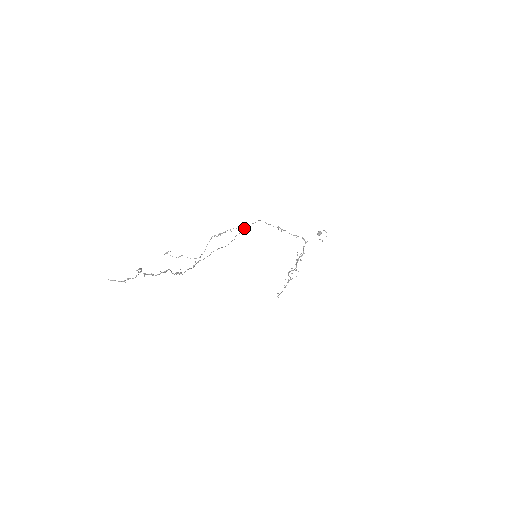
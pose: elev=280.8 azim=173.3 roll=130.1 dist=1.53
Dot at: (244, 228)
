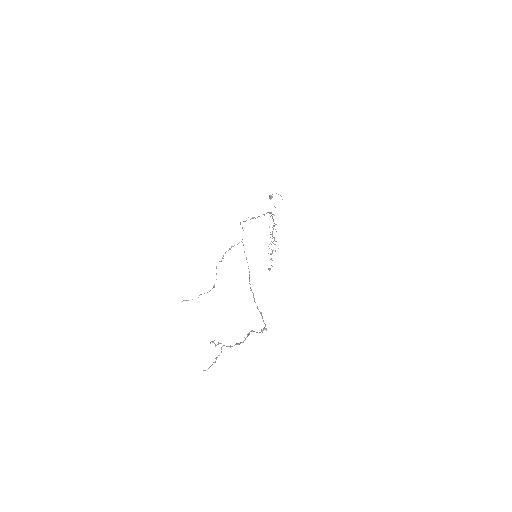
Dot at: (241, 241)
